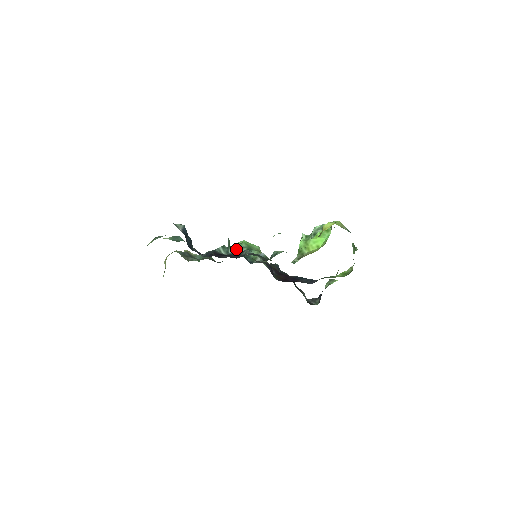
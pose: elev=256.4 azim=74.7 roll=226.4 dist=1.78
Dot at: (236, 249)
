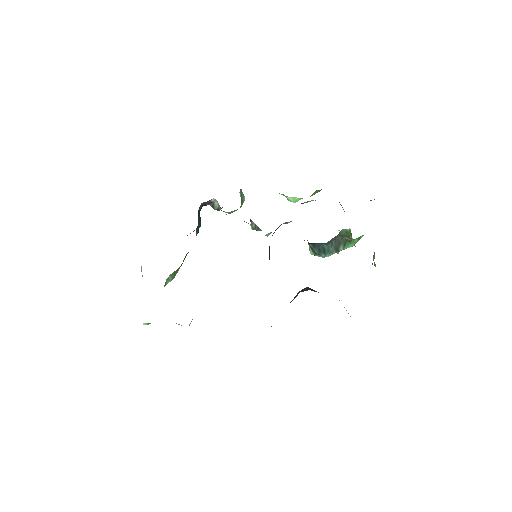
Dot at: occluded
